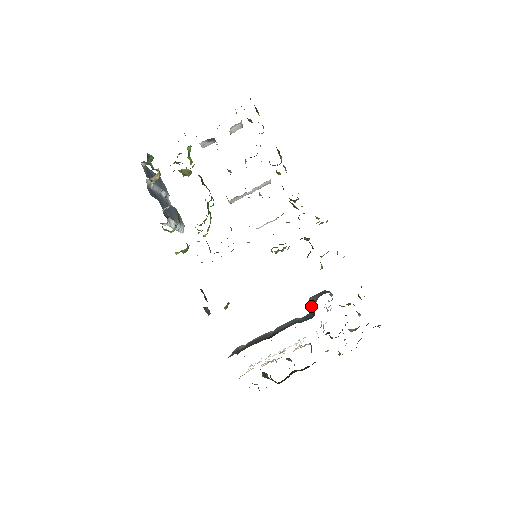
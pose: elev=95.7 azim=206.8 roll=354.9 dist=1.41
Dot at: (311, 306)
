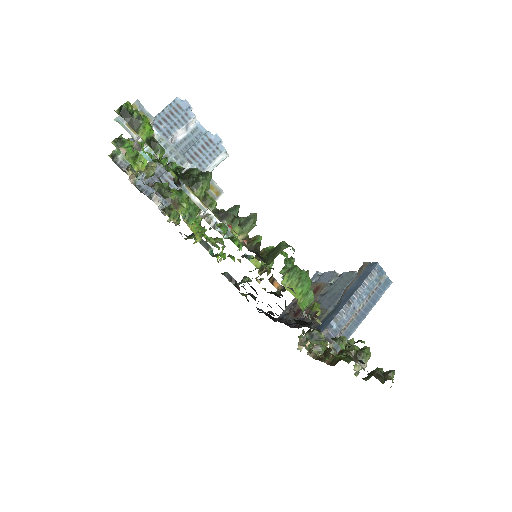
Dot at: occluded
